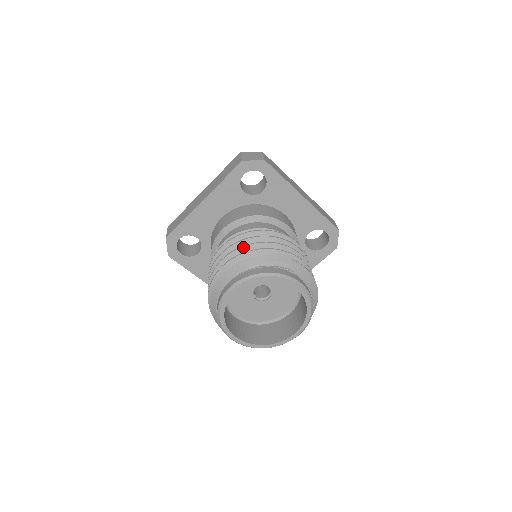
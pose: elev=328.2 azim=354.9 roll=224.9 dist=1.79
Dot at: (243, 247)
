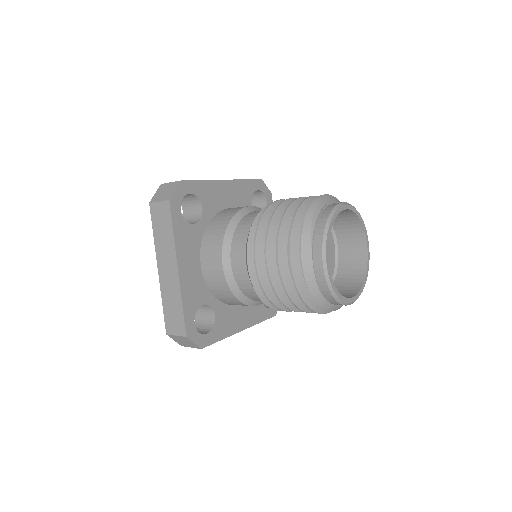
Dot at: (279, 236)
